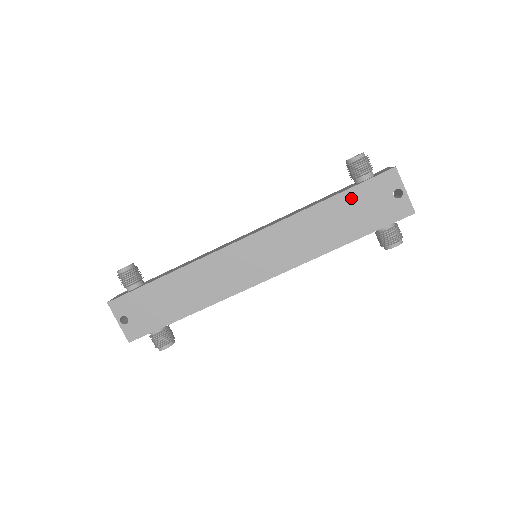
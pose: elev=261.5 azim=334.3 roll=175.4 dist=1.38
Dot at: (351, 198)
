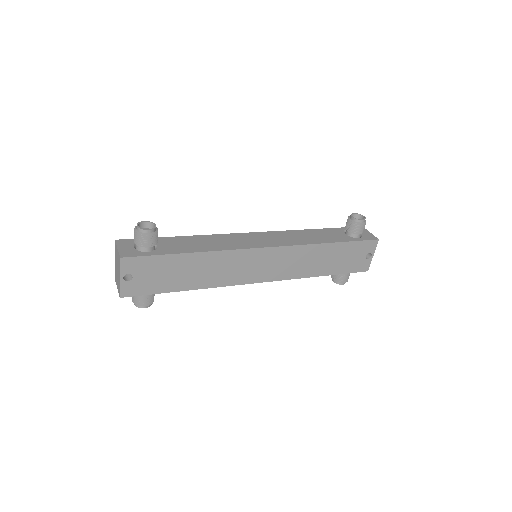
Dot at: (345, 248)
